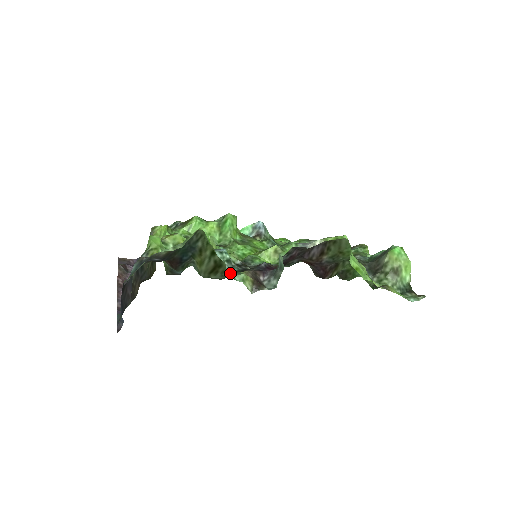
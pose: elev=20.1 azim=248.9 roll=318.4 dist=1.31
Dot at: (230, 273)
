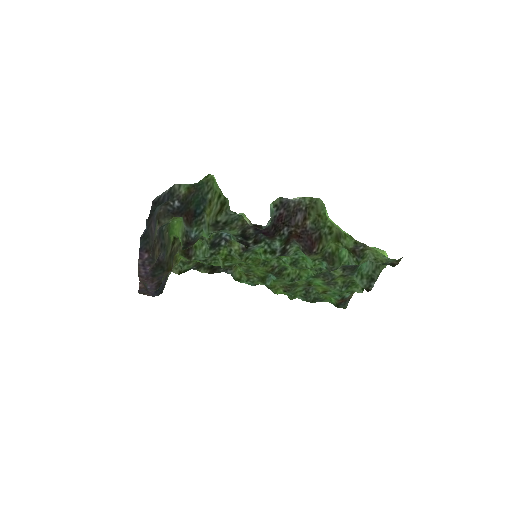
Dot at: (233, 233)
